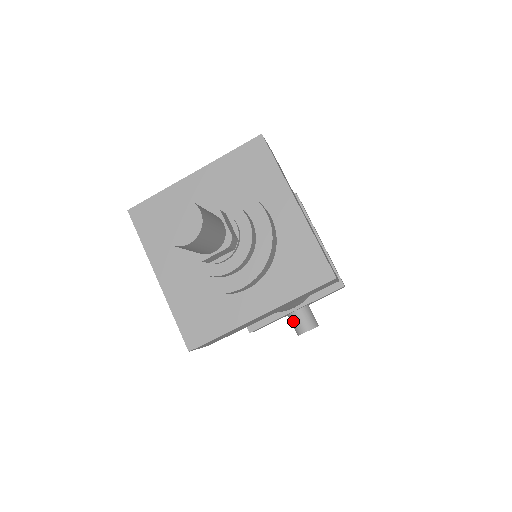
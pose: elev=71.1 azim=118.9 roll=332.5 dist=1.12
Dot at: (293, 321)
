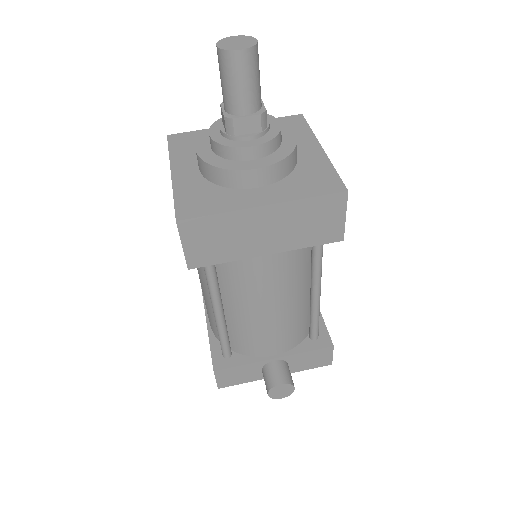
Dot at: (267, 372)
